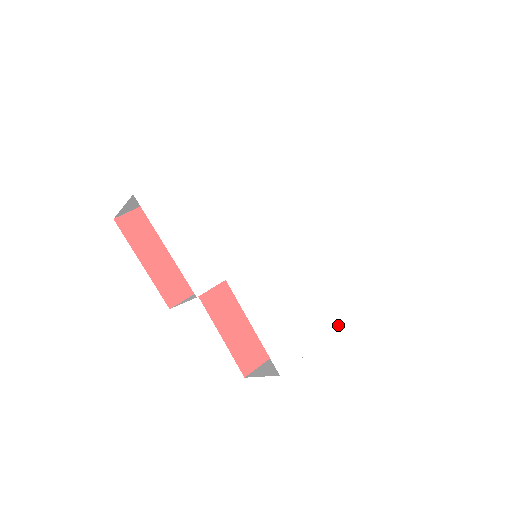
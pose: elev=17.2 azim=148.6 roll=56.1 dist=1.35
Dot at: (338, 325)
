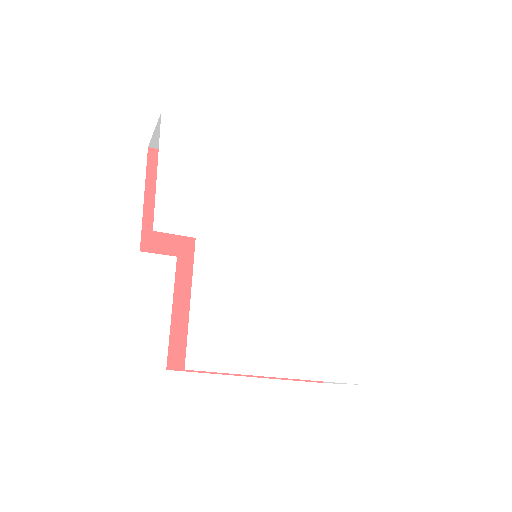
Dot at: (294, 375)
